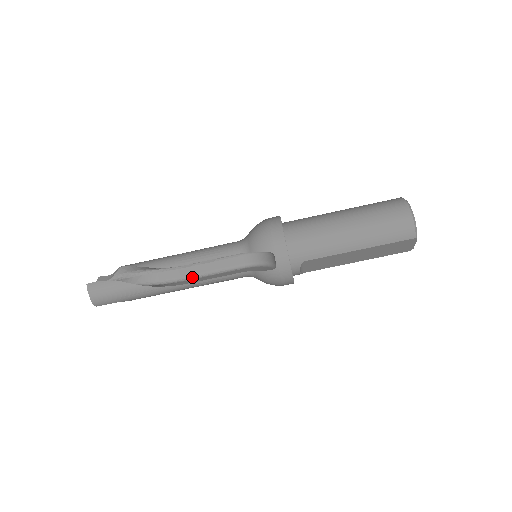
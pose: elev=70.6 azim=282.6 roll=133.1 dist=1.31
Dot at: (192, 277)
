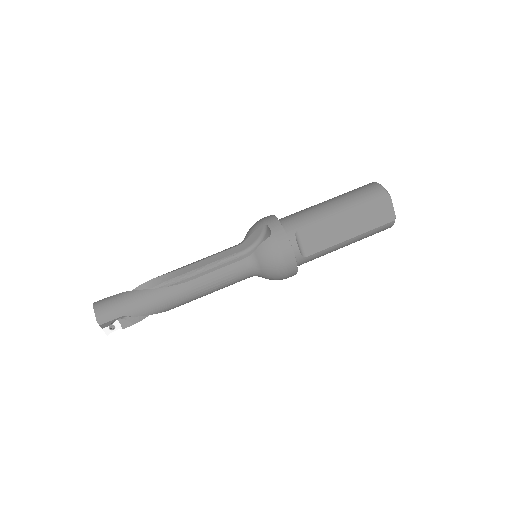
Dot at: occluded
